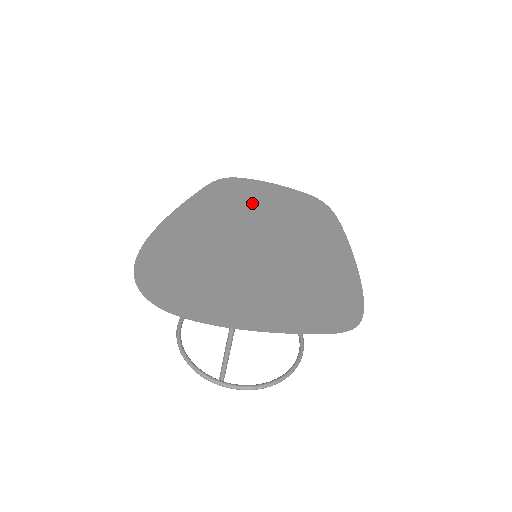
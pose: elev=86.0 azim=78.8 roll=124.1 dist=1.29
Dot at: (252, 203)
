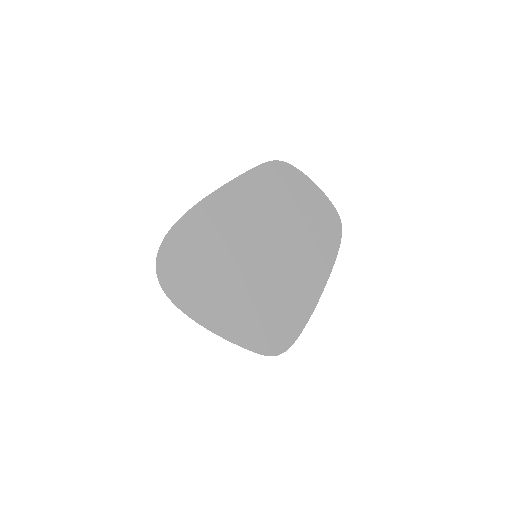
Dot at: (282, 203)
